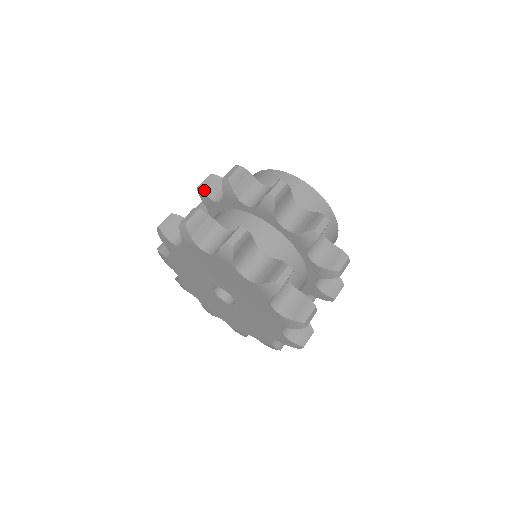
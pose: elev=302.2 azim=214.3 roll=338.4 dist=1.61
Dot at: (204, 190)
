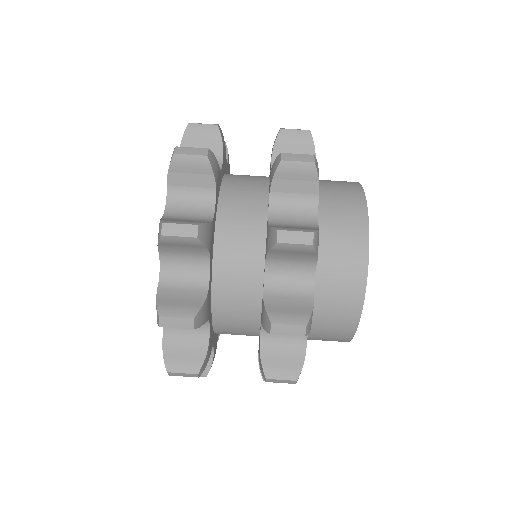
Dot at: (279, 139)
